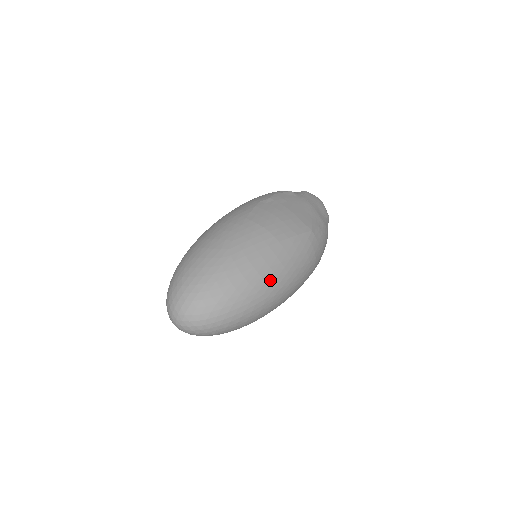
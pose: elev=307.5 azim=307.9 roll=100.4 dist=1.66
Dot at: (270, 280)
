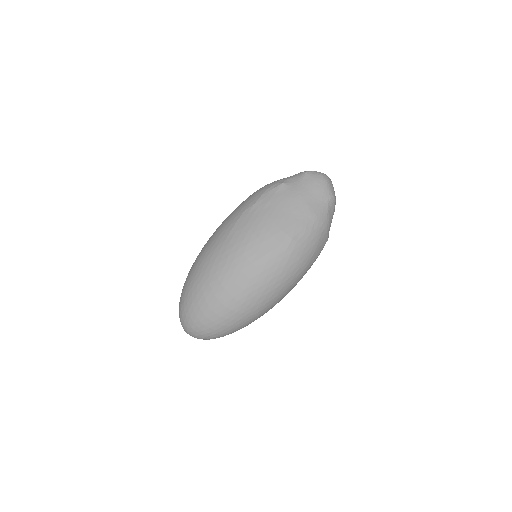
Dot at: (247, 300)
